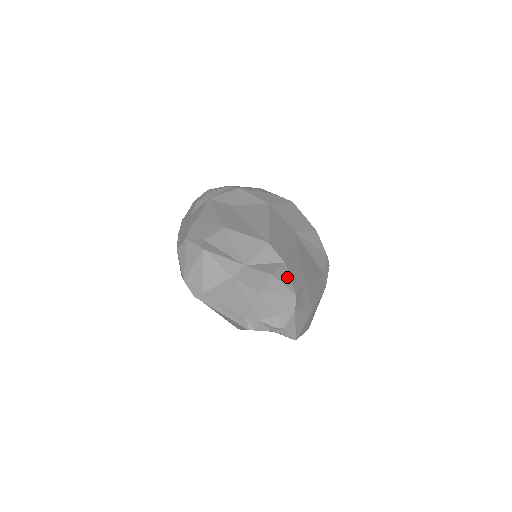
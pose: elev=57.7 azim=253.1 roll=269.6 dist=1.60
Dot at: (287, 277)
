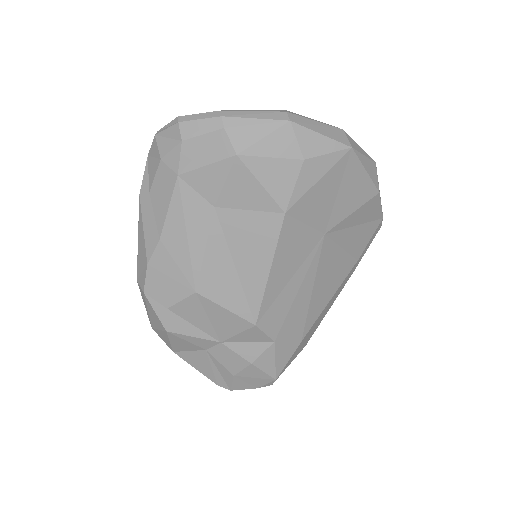
Dot at: (271, 362)
